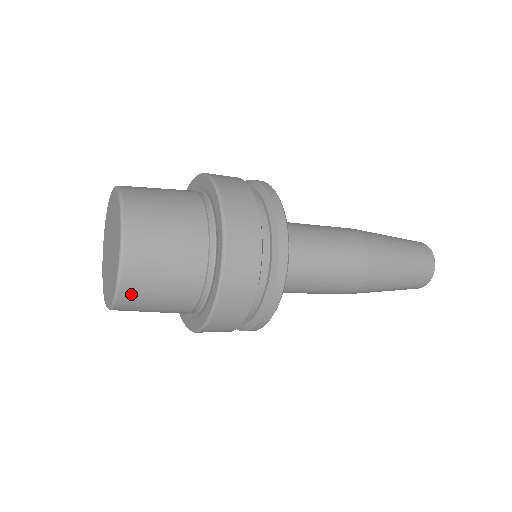
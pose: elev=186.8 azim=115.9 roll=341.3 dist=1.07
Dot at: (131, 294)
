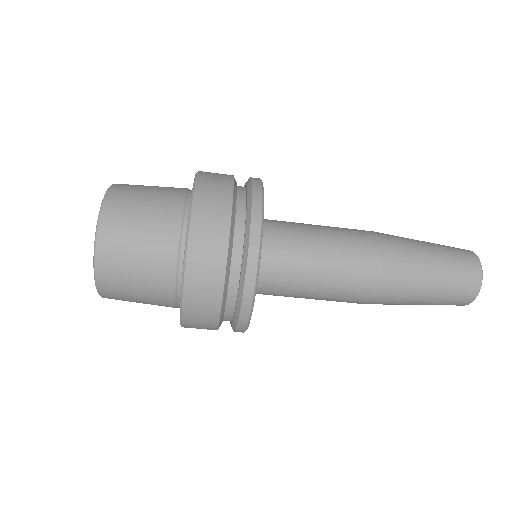
Dot at: (109, 284)
